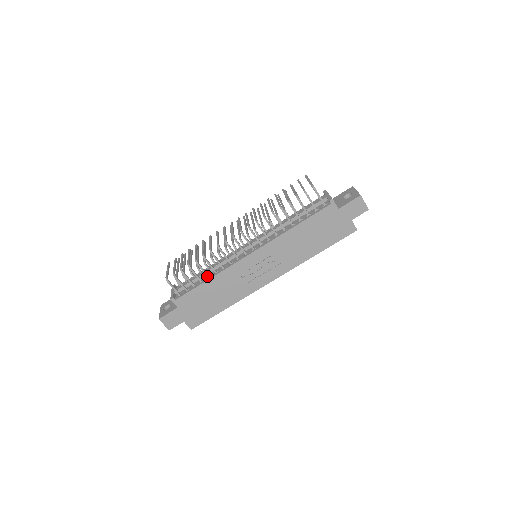
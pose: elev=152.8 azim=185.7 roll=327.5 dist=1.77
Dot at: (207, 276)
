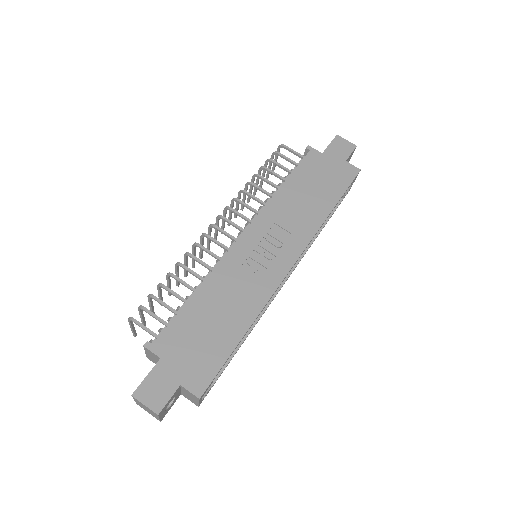
Dot at: (193, 290)
